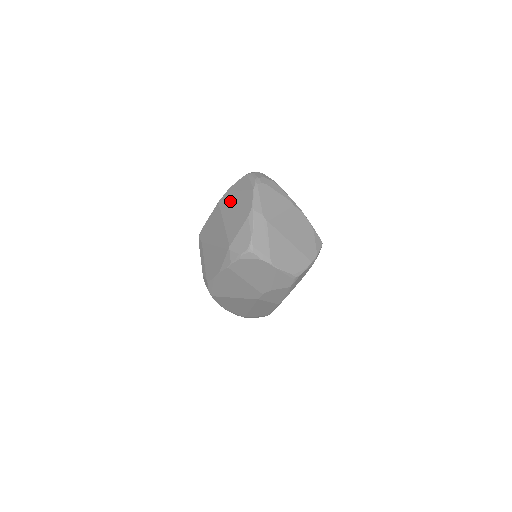
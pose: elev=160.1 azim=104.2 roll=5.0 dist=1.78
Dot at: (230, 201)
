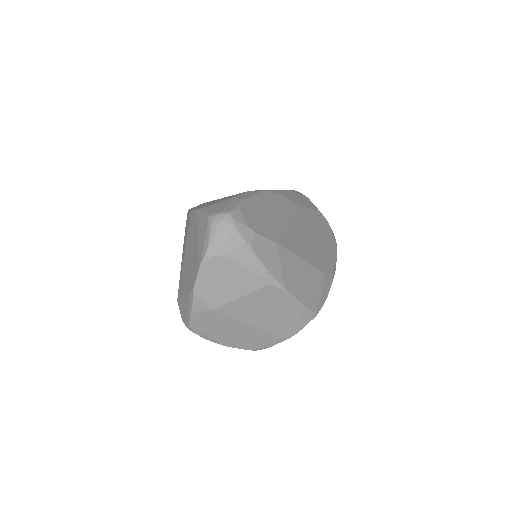
Dot at: (192, 234)
